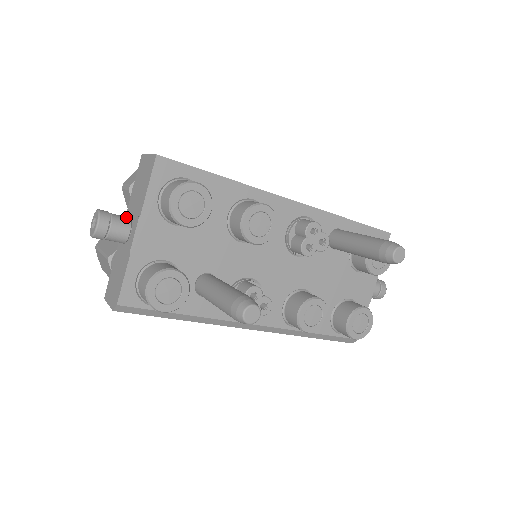
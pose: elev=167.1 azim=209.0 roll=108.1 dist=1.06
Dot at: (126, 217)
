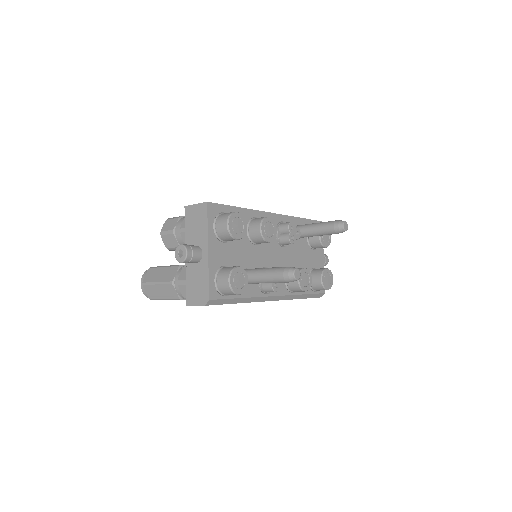
Dot at: (195, 245)
